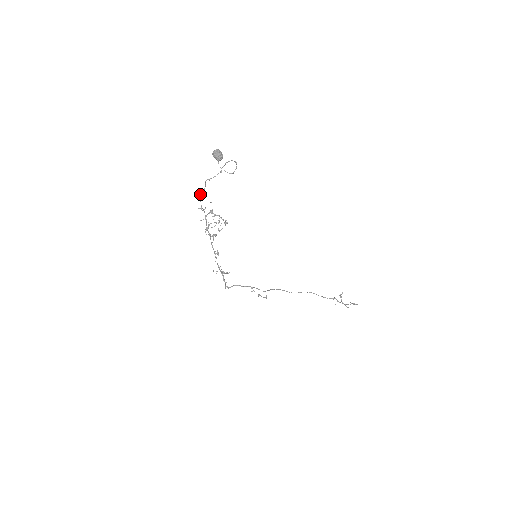
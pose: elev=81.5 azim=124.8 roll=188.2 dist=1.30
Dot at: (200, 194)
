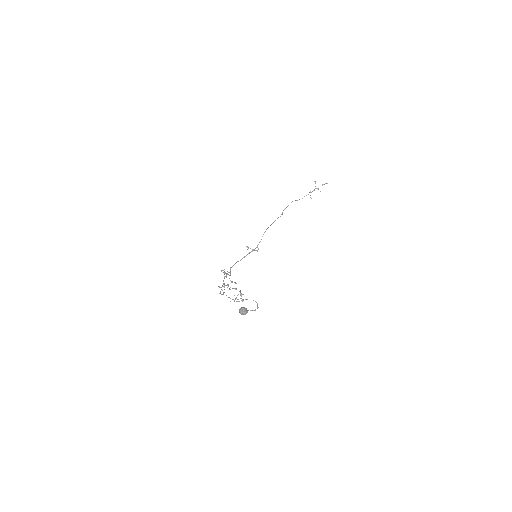
Dot at: occluded
